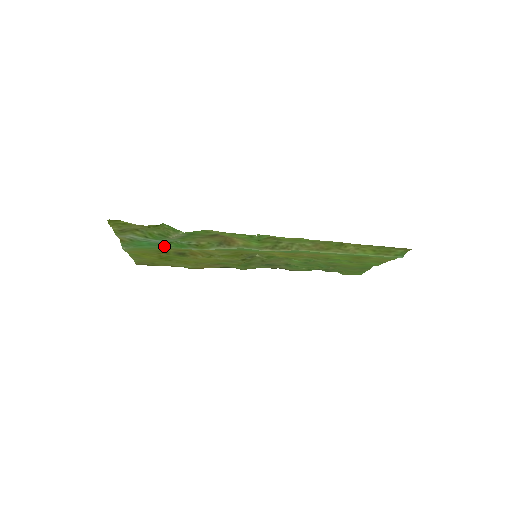
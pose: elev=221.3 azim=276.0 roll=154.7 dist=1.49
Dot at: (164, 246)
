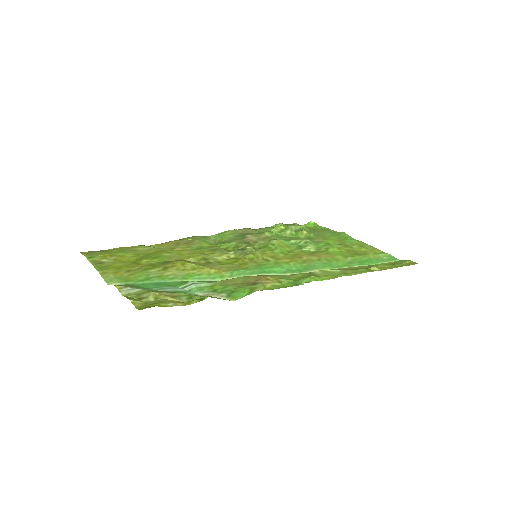
Dot at: (172, 282)
